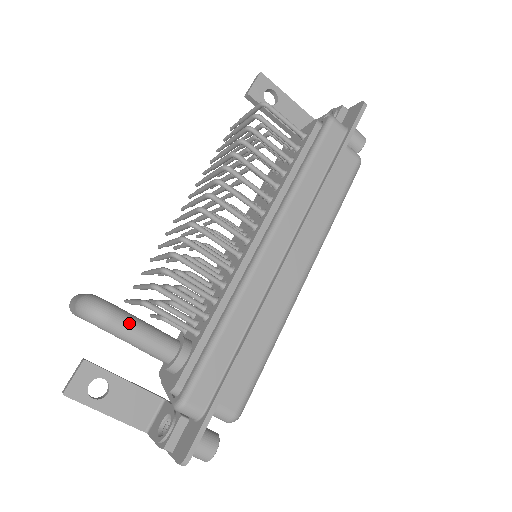
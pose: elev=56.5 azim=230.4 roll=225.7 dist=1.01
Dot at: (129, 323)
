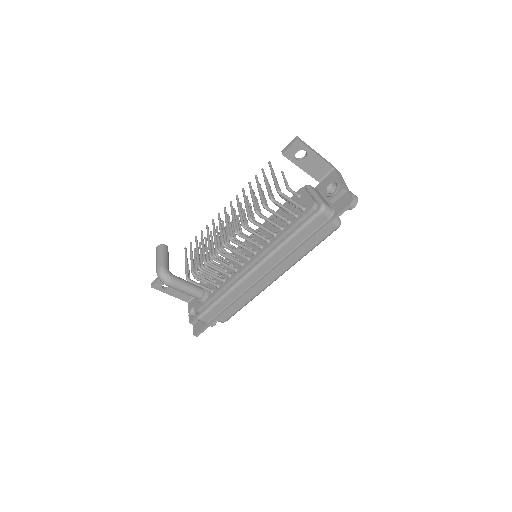
Dot at: (179, 287)
